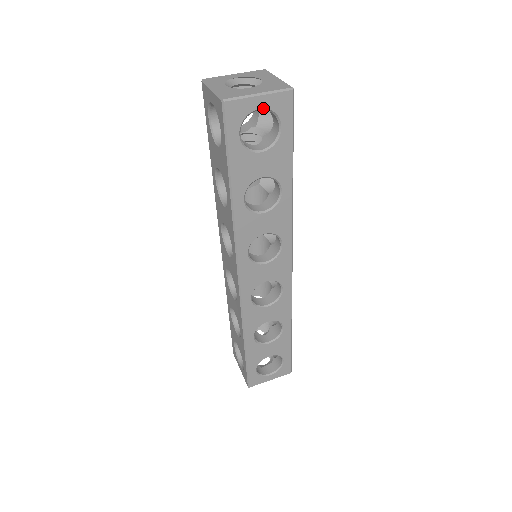
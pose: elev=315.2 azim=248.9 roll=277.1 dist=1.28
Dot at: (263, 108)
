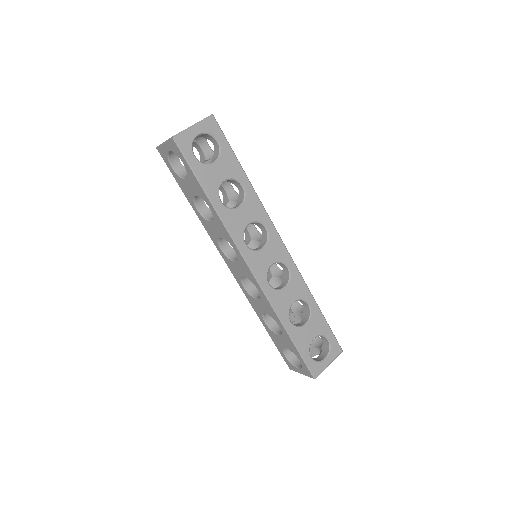
Dot at: (200, 133)
